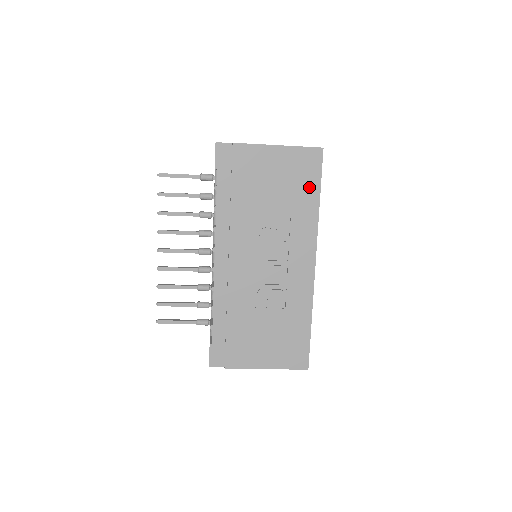
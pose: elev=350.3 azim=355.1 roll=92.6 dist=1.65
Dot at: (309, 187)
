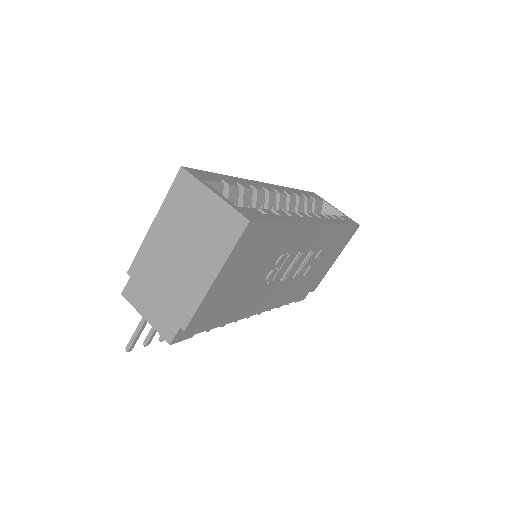
Dot at: (270, 236)
